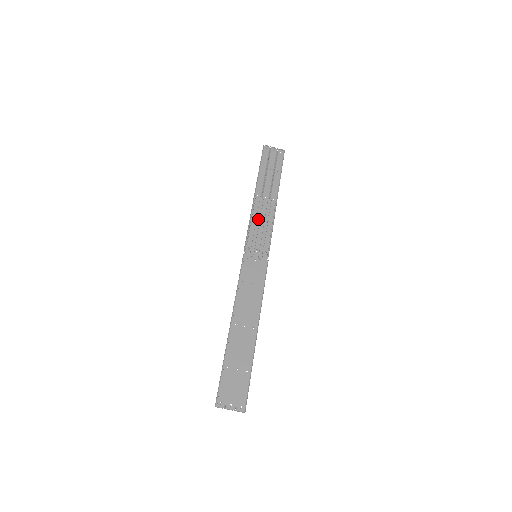
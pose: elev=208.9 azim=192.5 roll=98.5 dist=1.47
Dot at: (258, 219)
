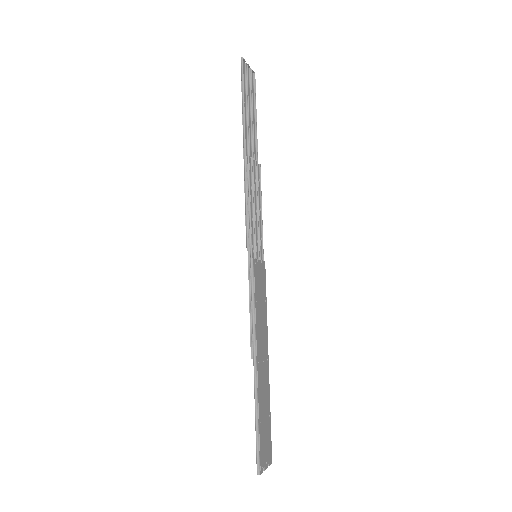
Dot at: (252, 196)
